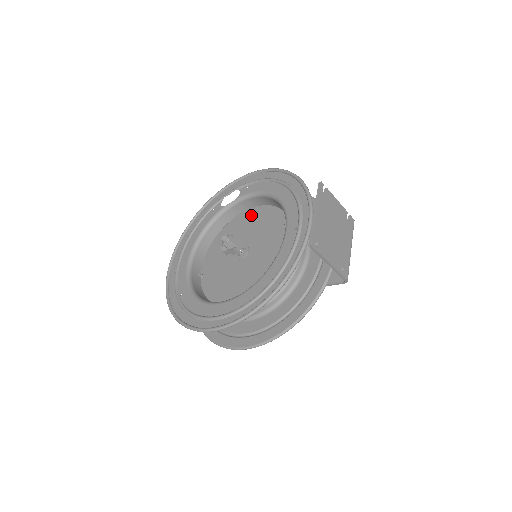
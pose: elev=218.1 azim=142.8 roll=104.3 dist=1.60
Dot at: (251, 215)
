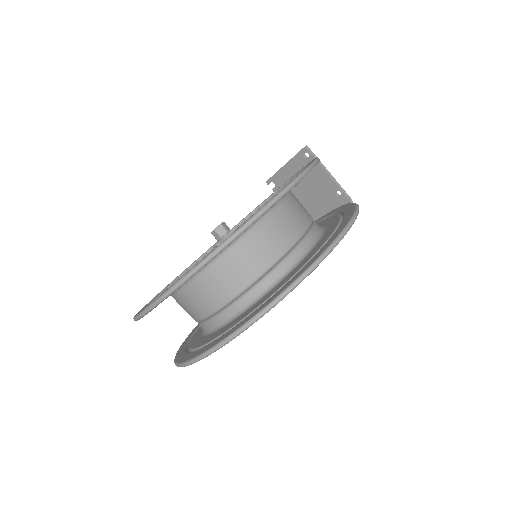
Dot at: occluded
